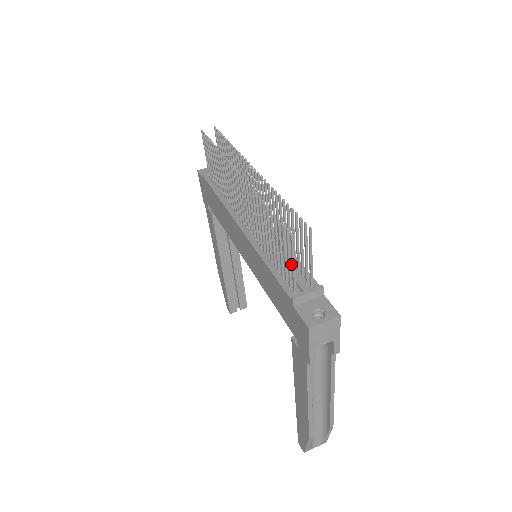
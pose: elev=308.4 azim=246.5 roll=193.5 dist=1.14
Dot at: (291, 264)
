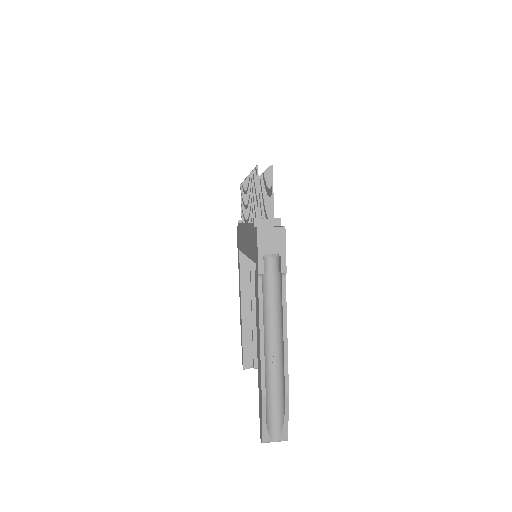
Dot at: occluded
